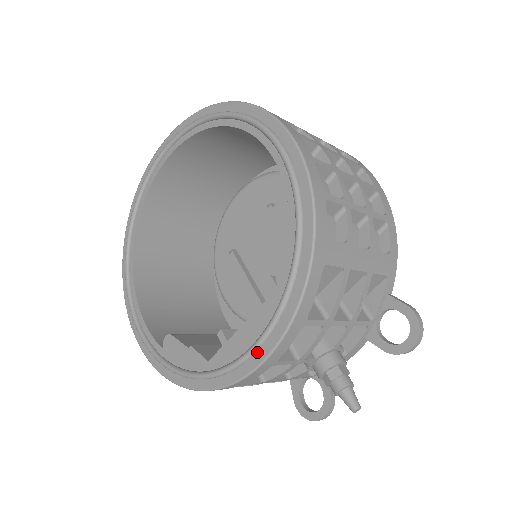
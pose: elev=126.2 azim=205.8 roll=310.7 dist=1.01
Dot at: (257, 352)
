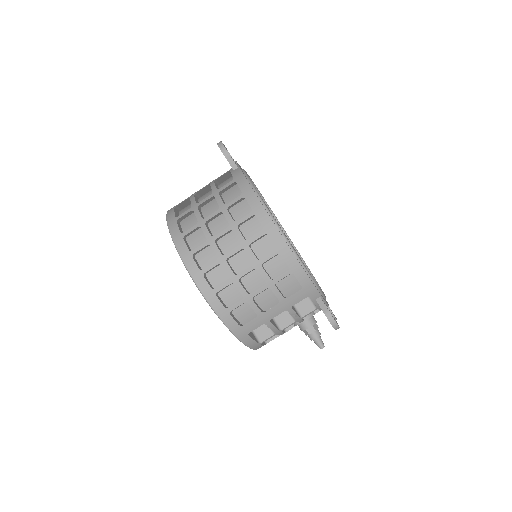
Dot at: occluded
